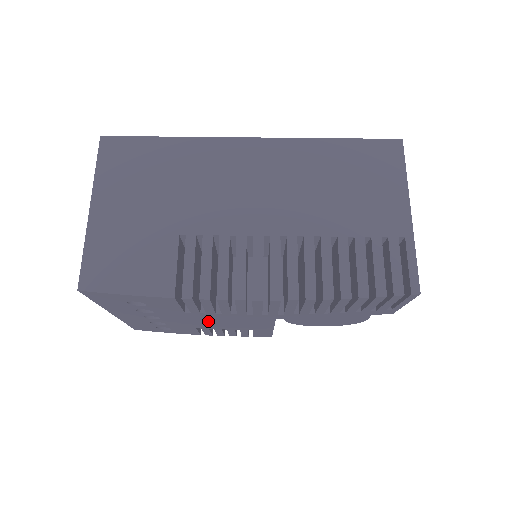
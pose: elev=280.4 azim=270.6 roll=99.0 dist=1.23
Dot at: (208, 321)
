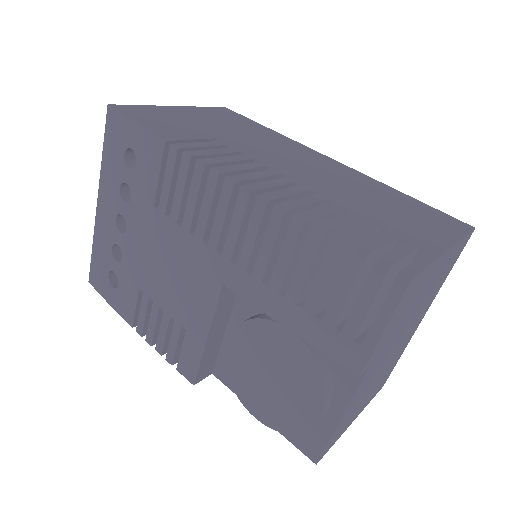
Dot at: (160, 258)
